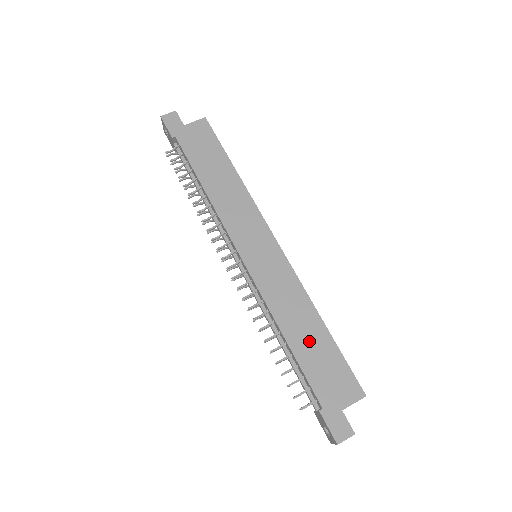
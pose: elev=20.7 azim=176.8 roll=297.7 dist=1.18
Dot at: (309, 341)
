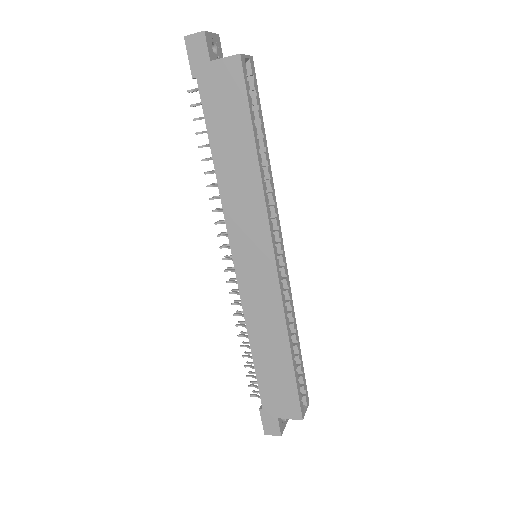
Dot at: (271, 360)
